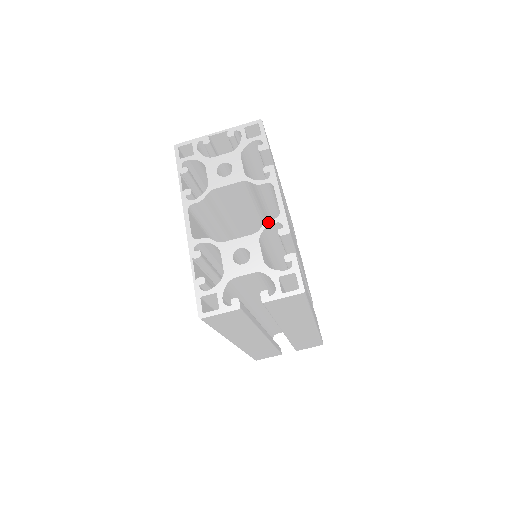
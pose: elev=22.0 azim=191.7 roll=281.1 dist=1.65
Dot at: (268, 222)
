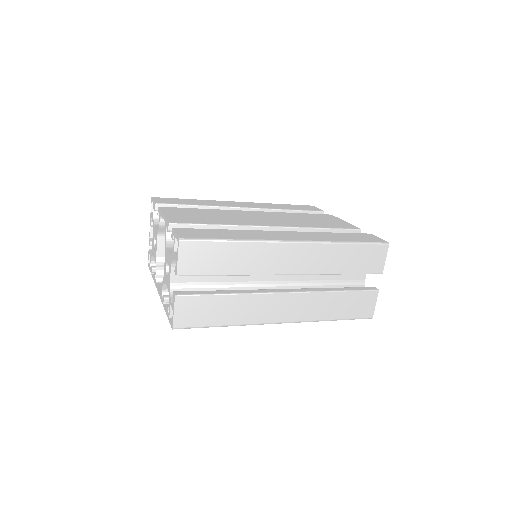
Dot at: (165, 234)
